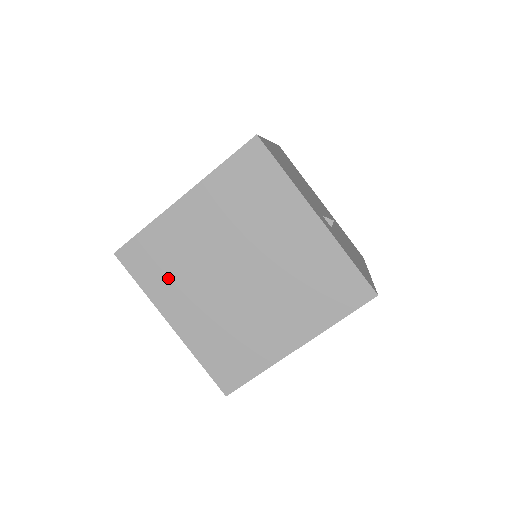
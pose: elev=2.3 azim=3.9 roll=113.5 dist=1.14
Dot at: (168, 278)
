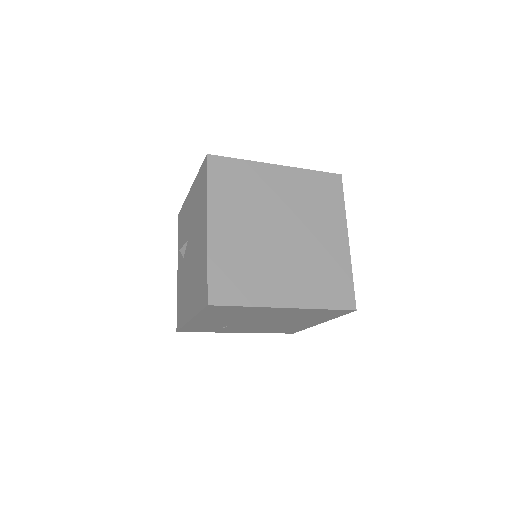
Dot at: (232, 197)
